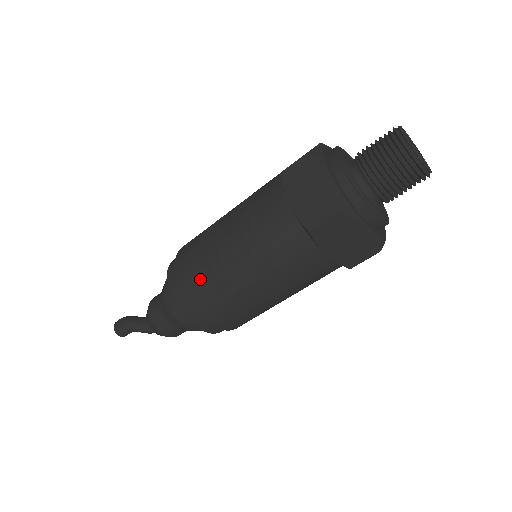
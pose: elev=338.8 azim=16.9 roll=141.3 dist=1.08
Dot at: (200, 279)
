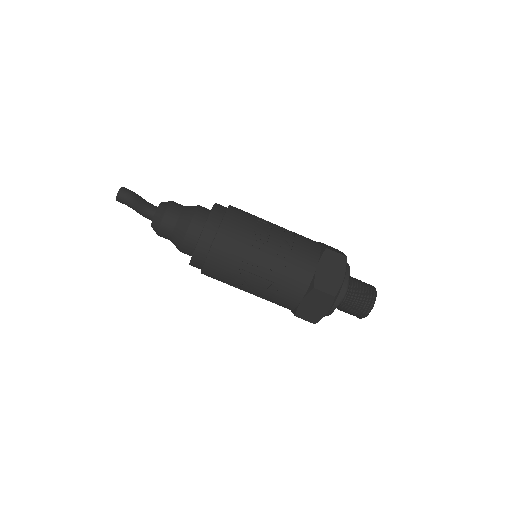
Dot at: (221, 273)
